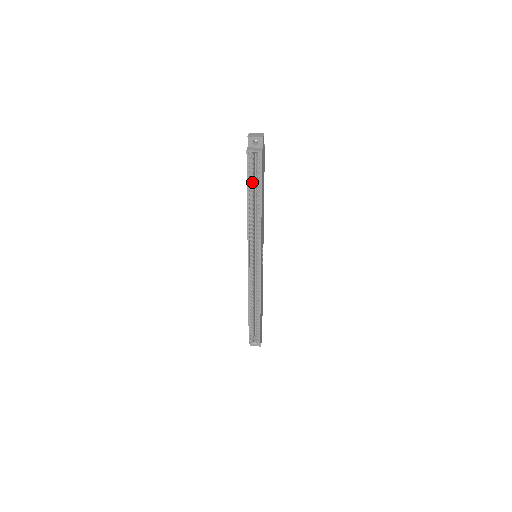
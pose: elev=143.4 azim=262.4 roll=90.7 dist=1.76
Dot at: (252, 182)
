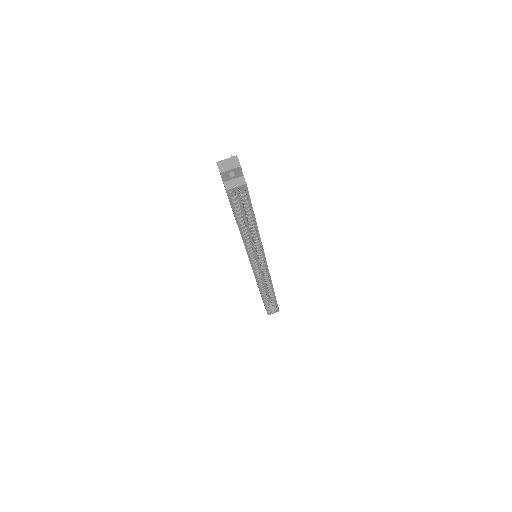
Dot at: (239, 211)
